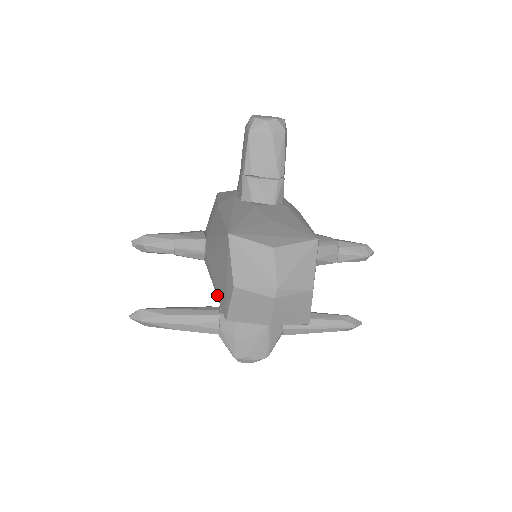
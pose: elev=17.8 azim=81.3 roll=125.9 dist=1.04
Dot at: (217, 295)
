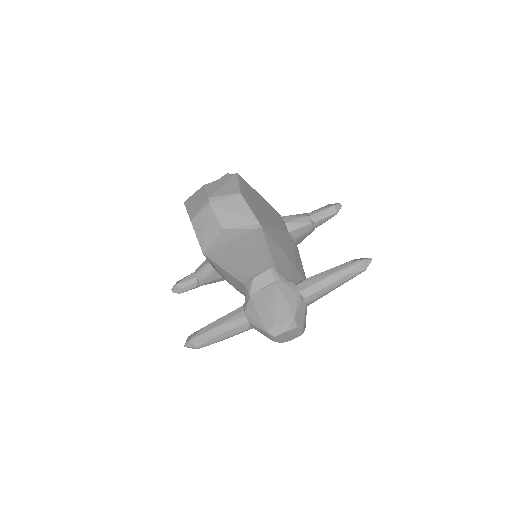
Dot at: occluded
